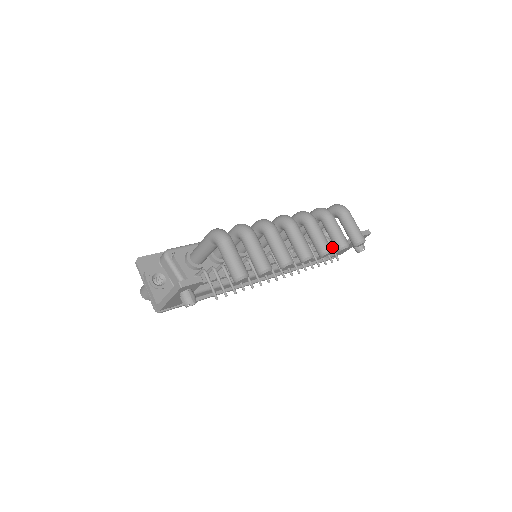
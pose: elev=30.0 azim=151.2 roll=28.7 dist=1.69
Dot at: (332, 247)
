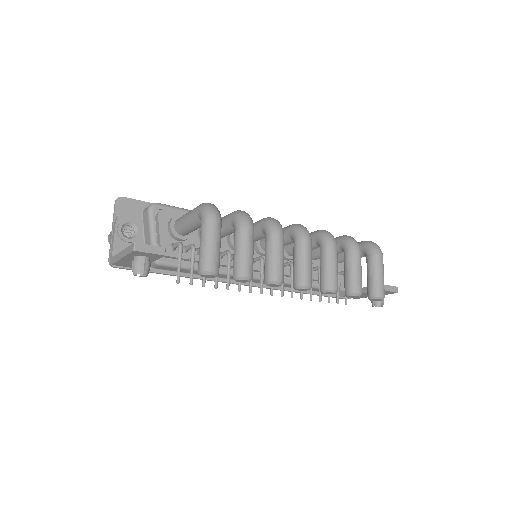
Dot at: occluded
